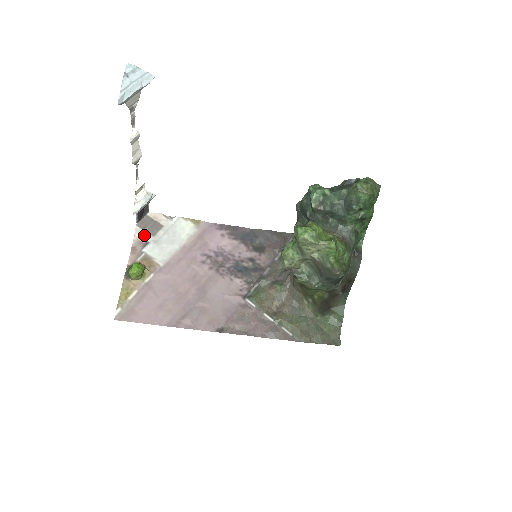
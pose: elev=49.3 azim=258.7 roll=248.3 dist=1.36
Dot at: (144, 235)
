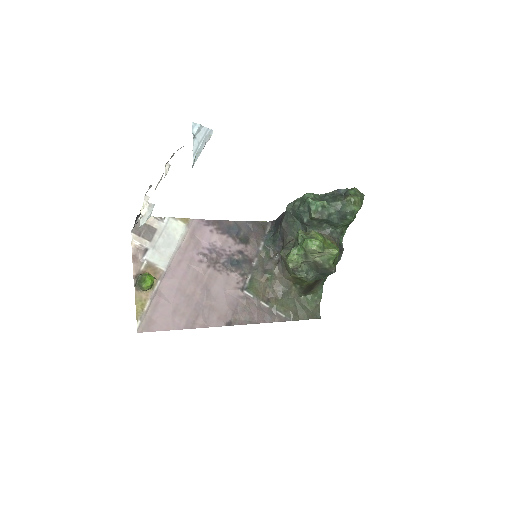
Dot at: (141, 242)
